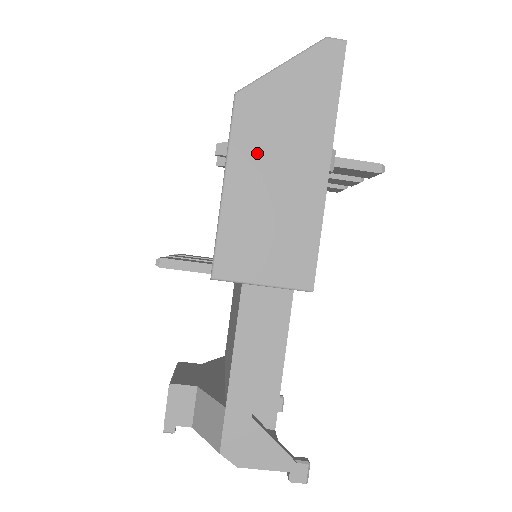
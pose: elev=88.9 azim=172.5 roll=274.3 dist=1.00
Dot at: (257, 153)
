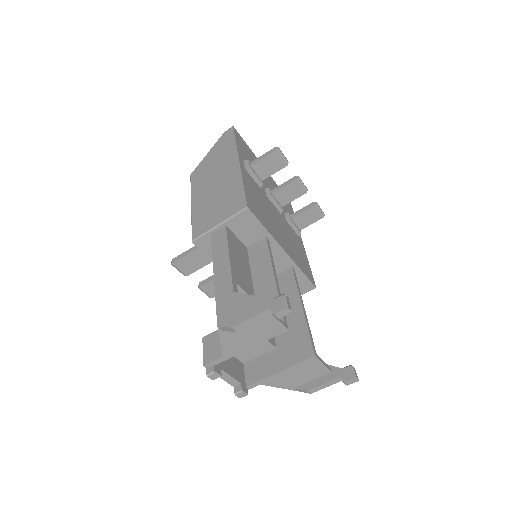
Dot at: (204, 184)
